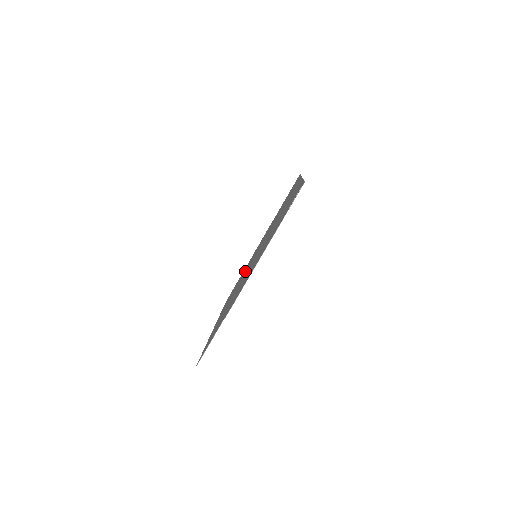
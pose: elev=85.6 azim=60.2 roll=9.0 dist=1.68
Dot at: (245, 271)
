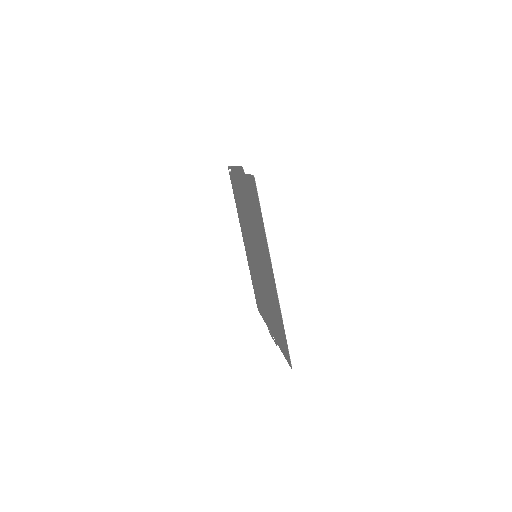
Dot at: (266, 291)
